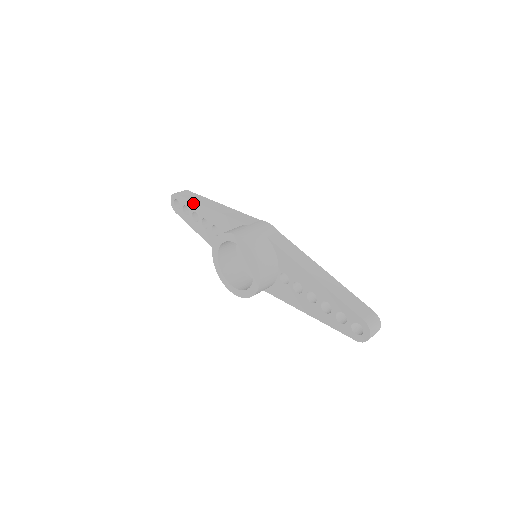
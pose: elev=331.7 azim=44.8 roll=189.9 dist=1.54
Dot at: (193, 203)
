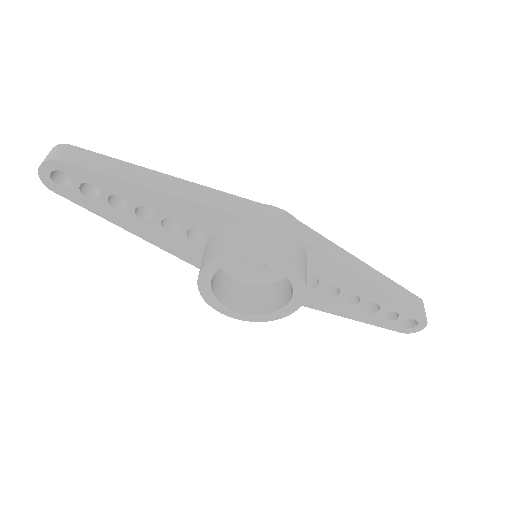
Dot at: (115, 181)
